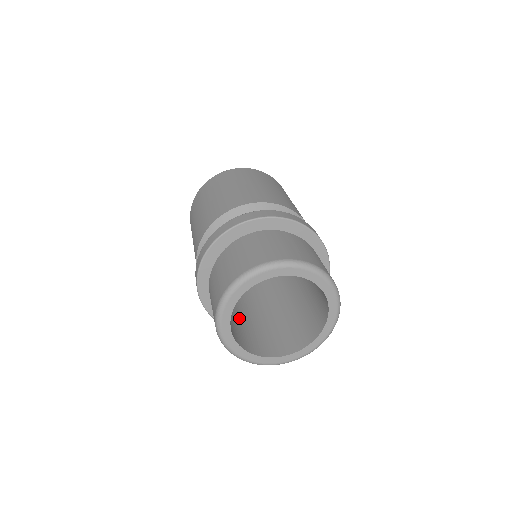
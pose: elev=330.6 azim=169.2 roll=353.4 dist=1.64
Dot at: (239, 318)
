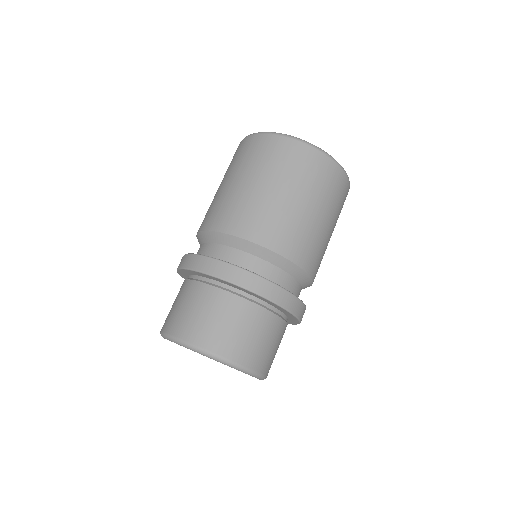
Dot at: occluded
